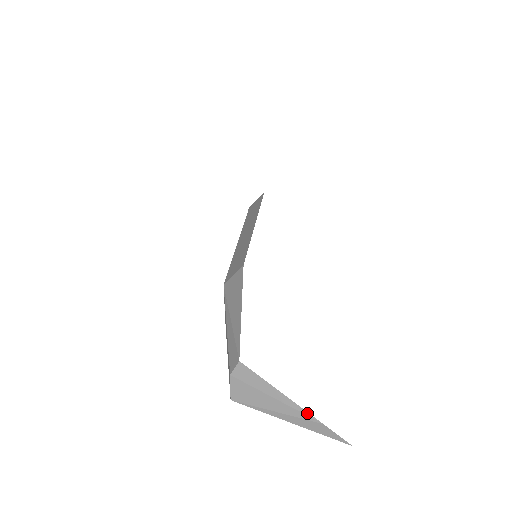
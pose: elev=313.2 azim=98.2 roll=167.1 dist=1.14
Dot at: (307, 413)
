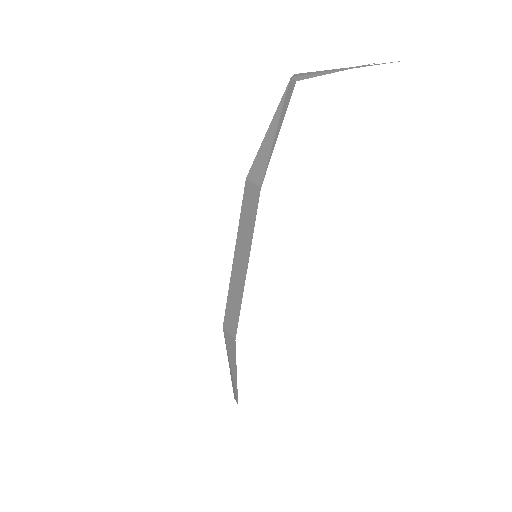
Dot at: occluded
